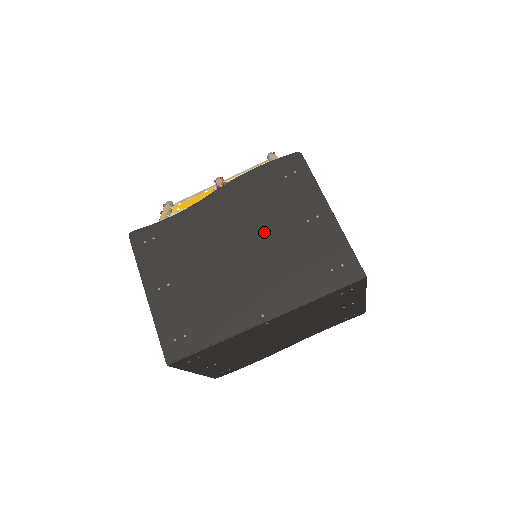
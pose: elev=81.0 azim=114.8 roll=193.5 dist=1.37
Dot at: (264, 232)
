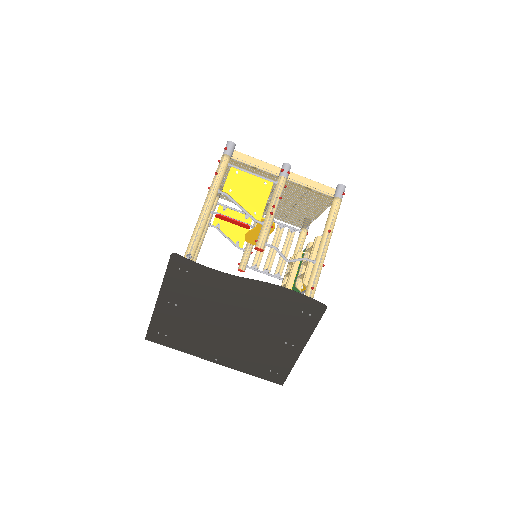
Dot at: (257, 328)
